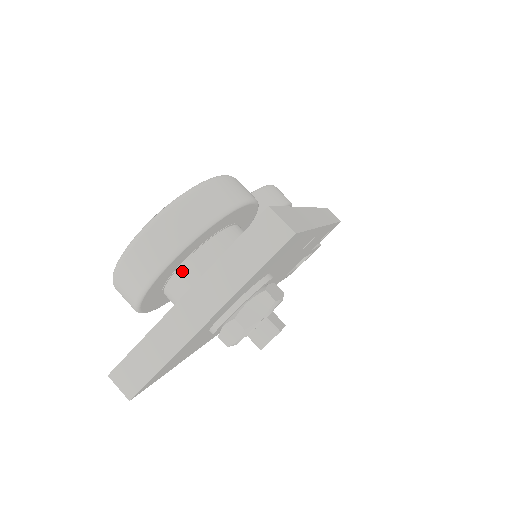
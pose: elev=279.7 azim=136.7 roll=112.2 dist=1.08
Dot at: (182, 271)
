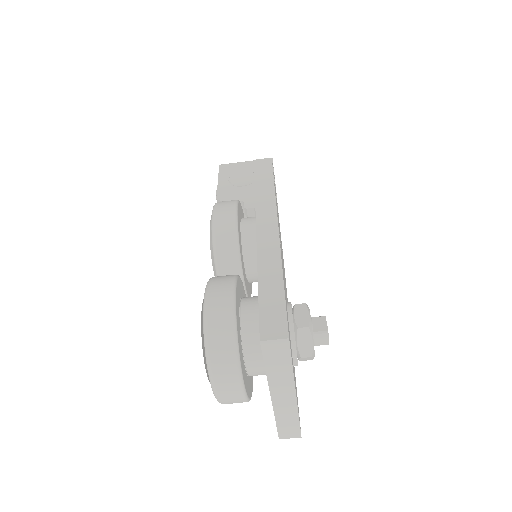
Dot at: (250, 370)
